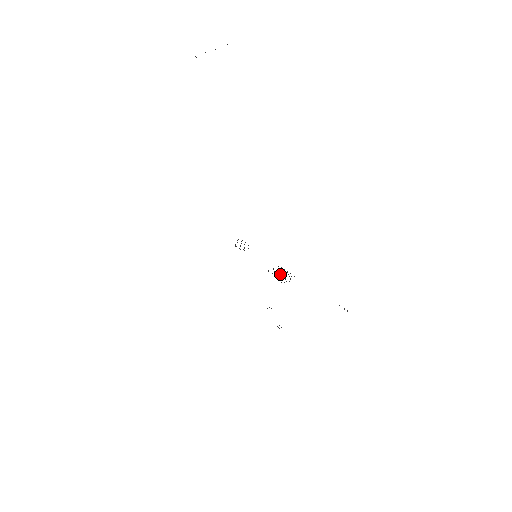
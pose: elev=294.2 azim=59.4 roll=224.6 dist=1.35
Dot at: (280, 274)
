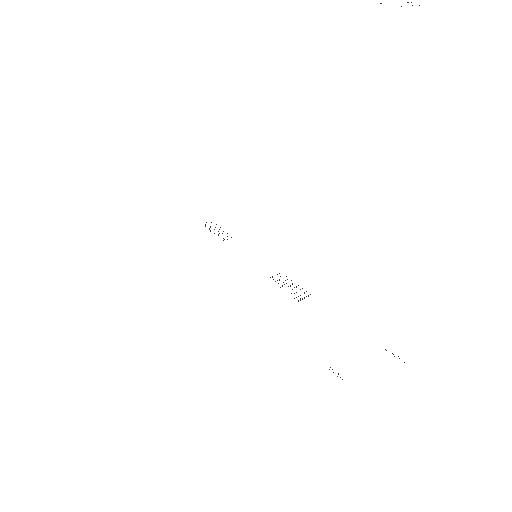
Dot at: occluded
